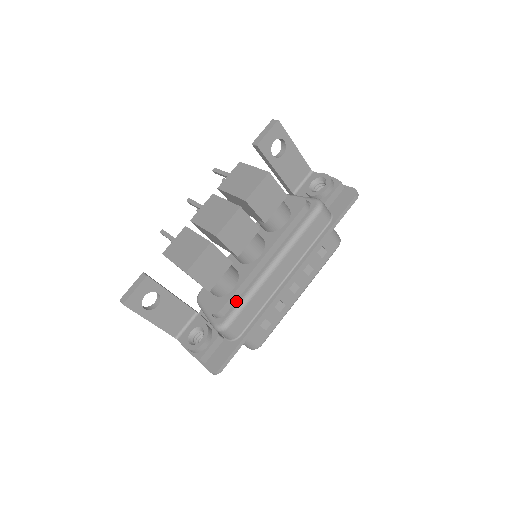
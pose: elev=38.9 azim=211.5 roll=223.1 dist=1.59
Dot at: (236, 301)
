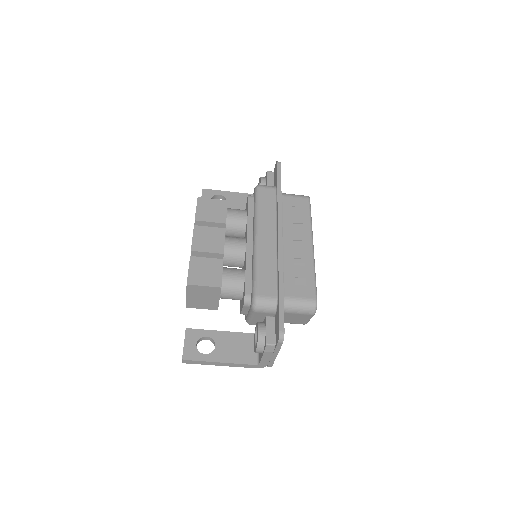
Dot at: (251, 280)
